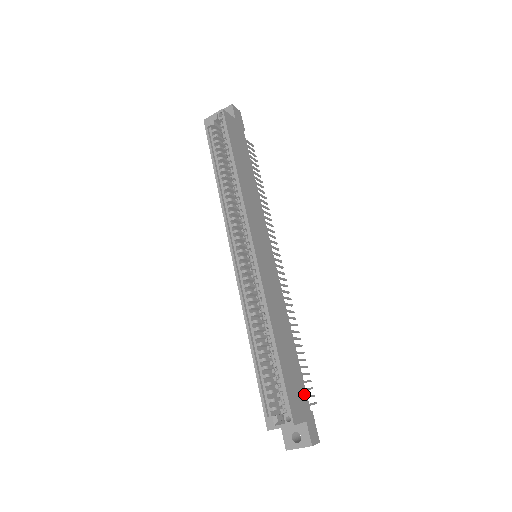
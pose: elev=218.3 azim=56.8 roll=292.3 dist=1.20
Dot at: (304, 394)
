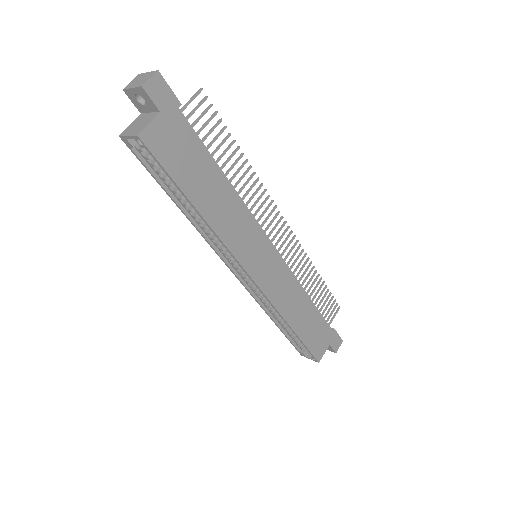
Dot at: (326, 328)
